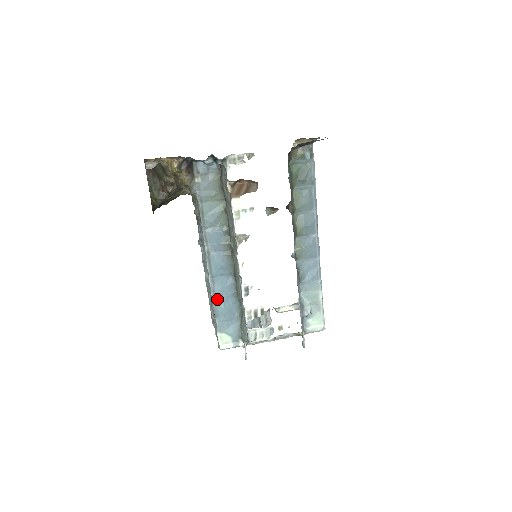
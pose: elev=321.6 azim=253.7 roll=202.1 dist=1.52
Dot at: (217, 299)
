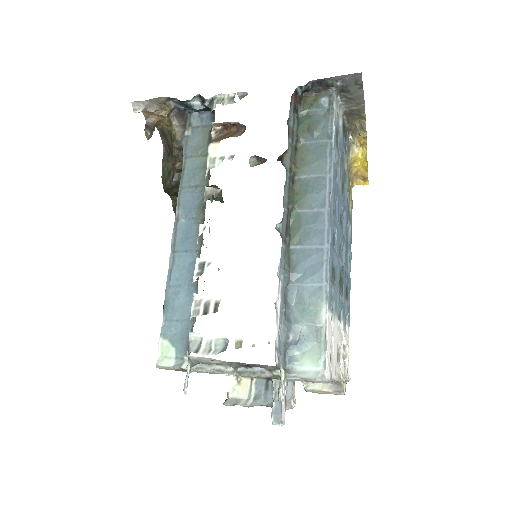
Dot at: (172, 285)
